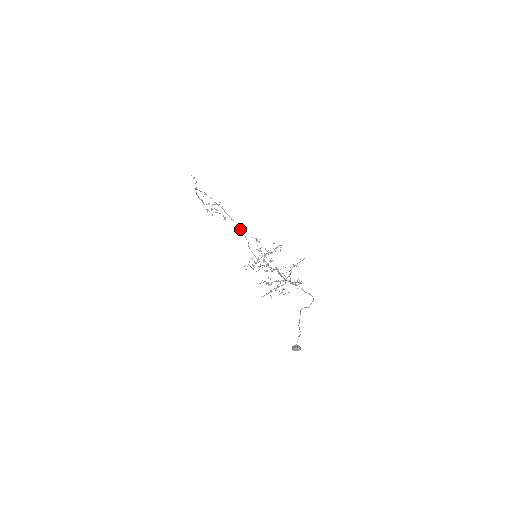
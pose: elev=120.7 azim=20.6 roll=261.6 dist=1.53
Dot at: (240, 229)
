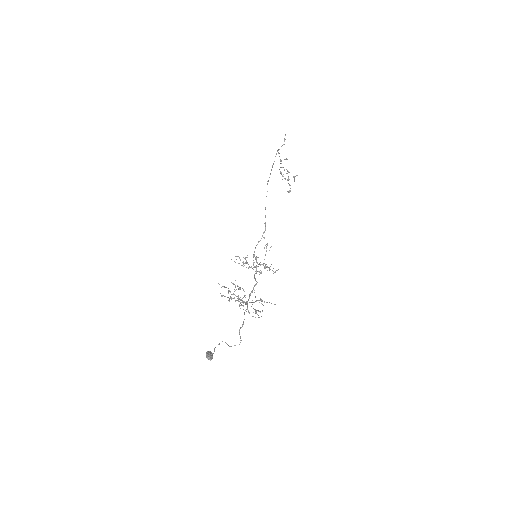
Dot at: (265, 223)
